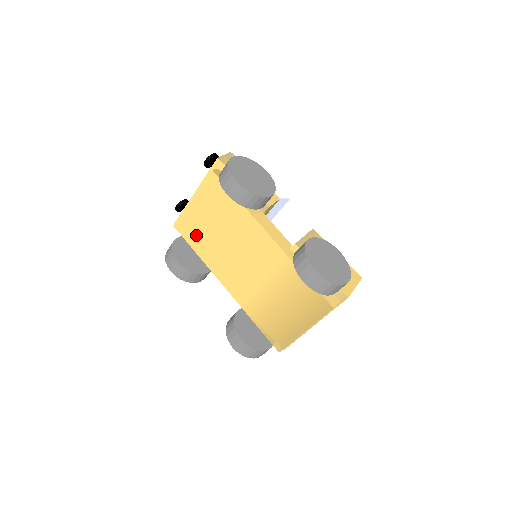
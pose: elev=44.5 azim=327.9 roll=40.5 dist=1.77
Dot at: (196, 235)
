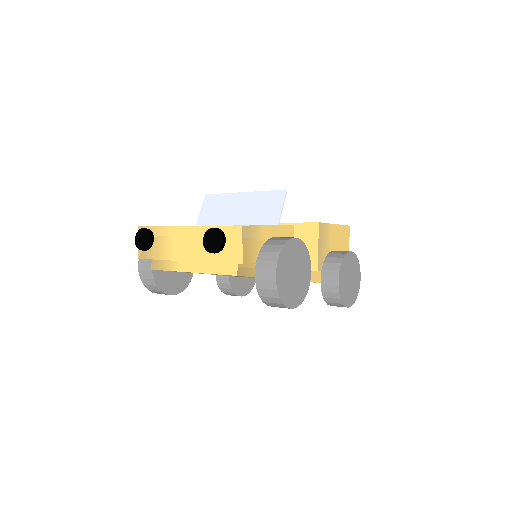
Dot at: occluded
